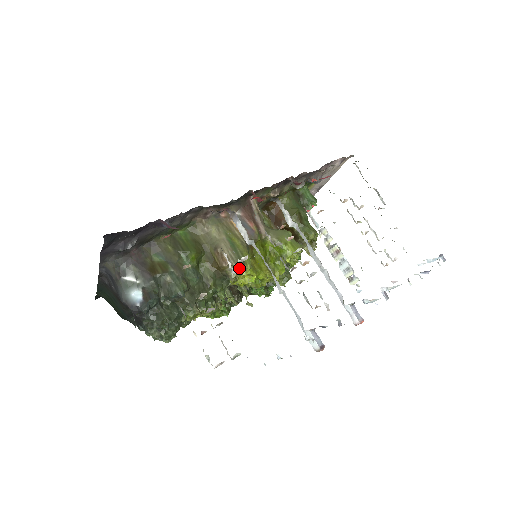
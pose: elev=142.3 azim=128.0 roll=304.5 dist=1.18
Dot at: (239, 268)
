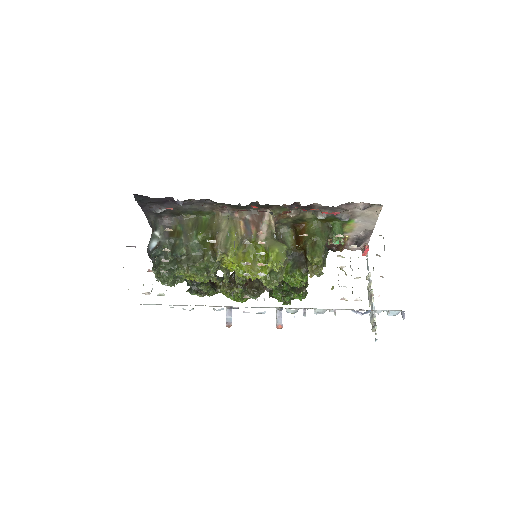
Dot at: (222, 252)
